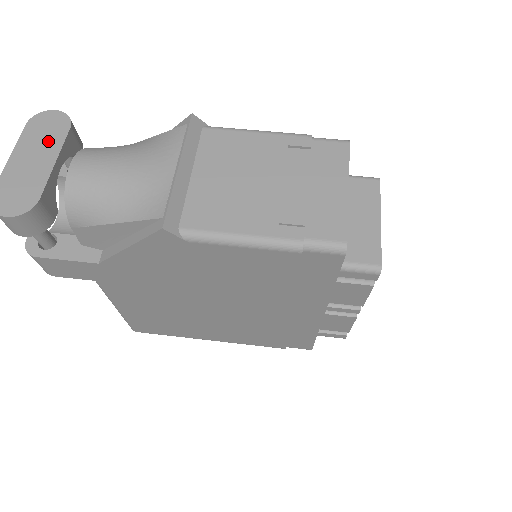
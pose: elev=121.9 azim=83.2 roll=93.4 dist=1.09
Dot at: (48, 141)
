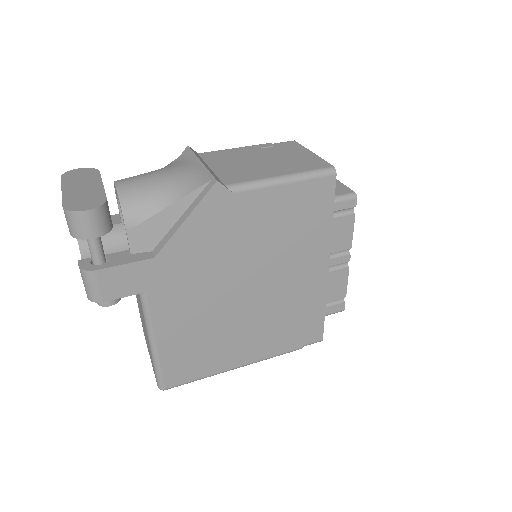
Dot at: (87, 179)
